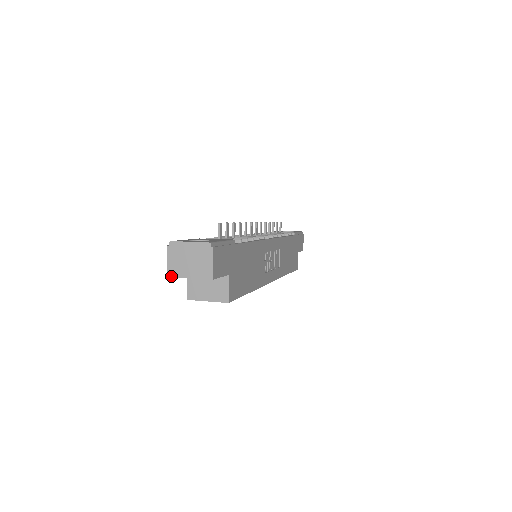
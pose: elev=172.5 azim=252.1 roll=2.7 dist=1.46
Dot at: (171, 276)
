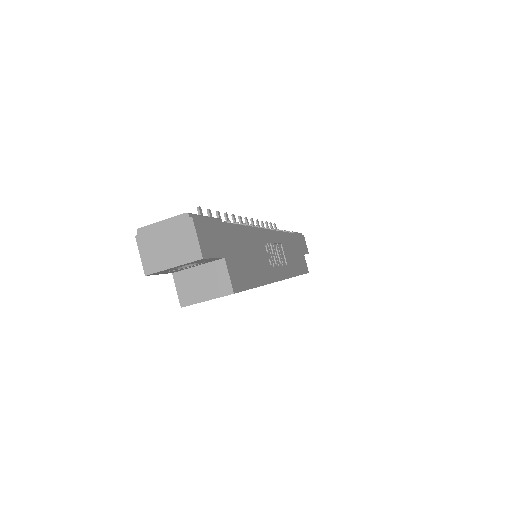
Dot at: (150, 273)
